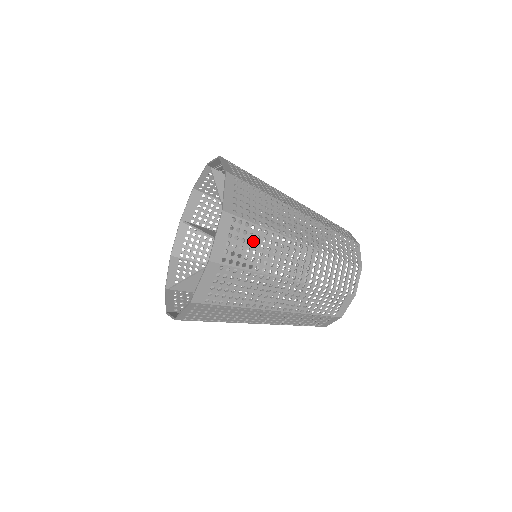
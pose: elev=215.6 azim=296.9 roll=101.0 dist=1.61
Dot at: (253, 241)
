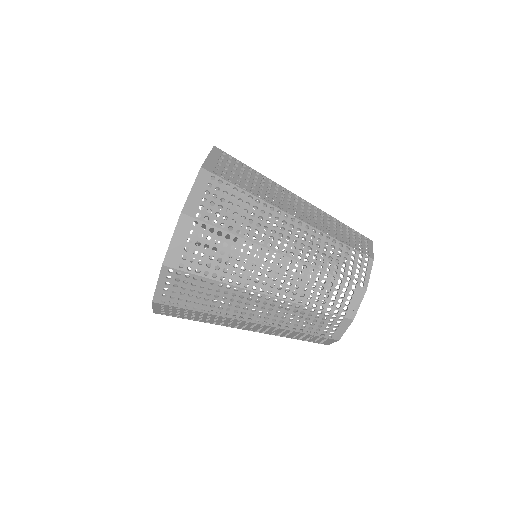
Dot at: (235, 203)
